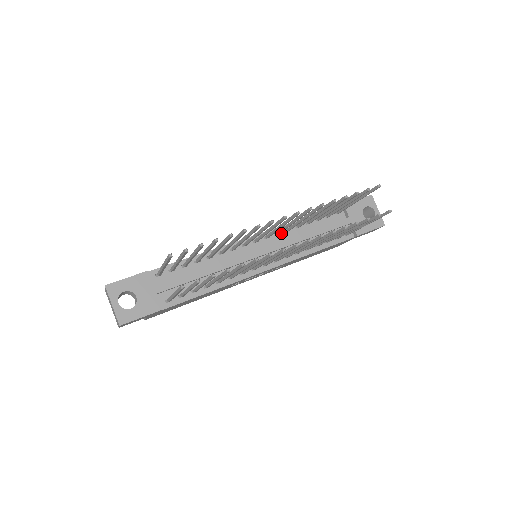
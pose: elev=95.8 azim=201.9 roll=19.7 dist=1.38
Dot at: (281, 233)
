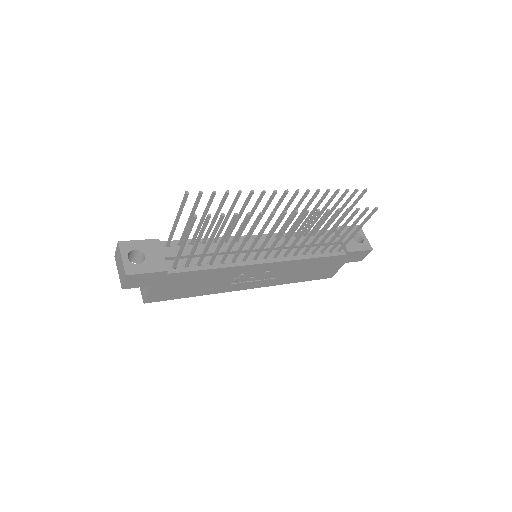
Dot at: occluded
